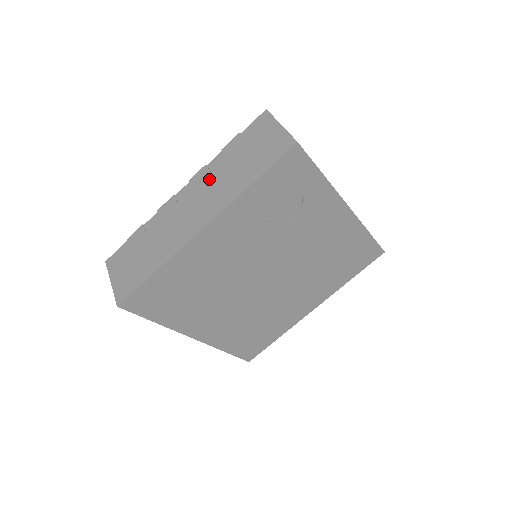
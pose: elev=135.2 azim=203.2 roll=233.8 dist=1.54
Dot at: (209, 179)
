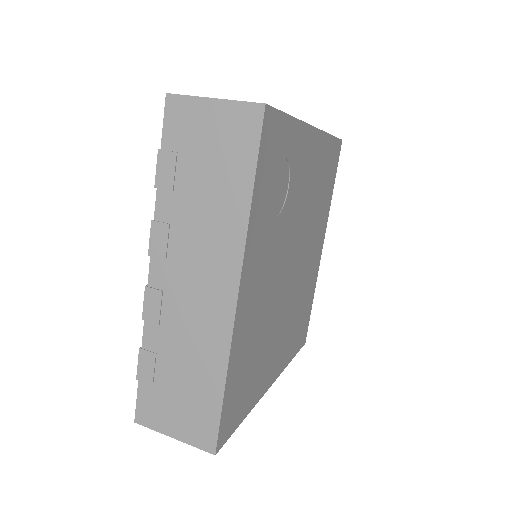
Dot at: (178, 234)
